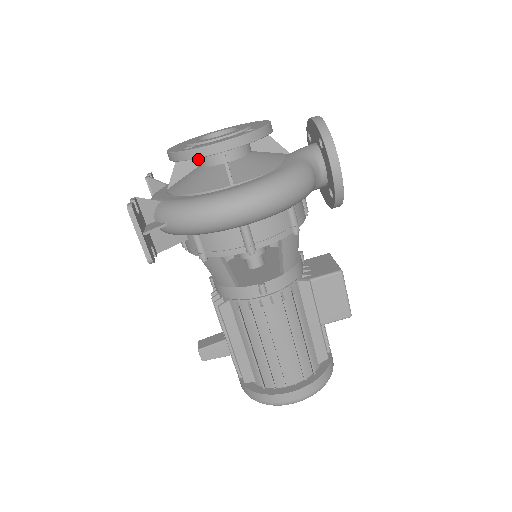
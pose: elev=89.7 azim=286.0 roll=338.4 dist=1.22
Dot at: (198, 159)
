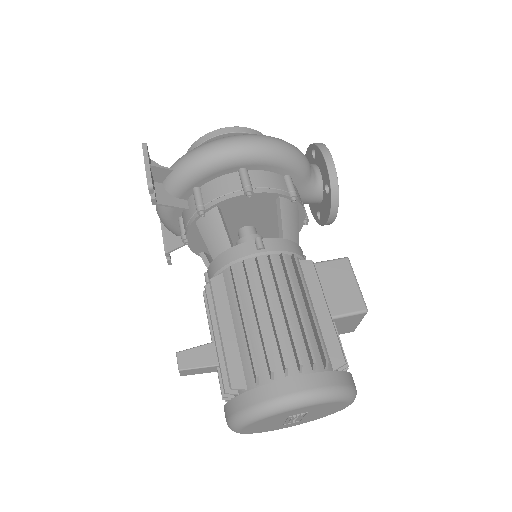
Dot at: occluded
